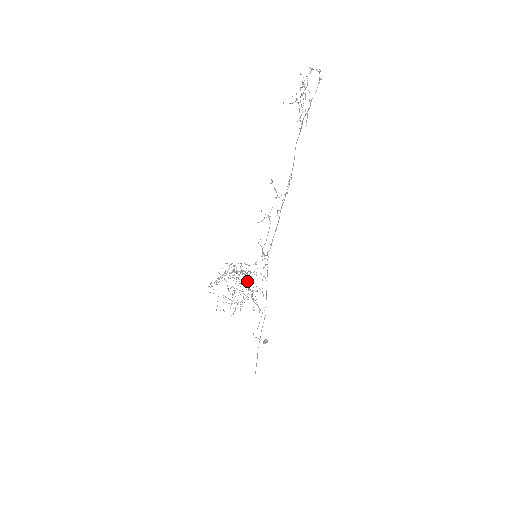
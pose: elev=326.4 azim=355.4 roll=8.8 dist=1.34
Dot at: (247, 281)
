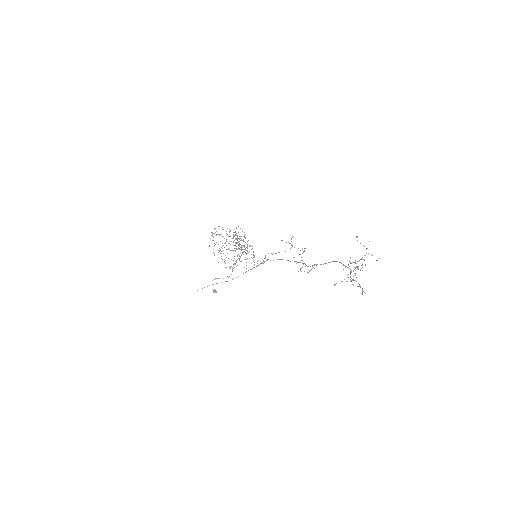
Dot at: occluded
